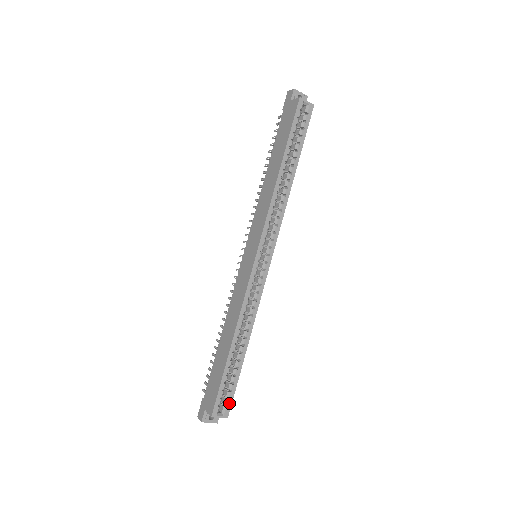
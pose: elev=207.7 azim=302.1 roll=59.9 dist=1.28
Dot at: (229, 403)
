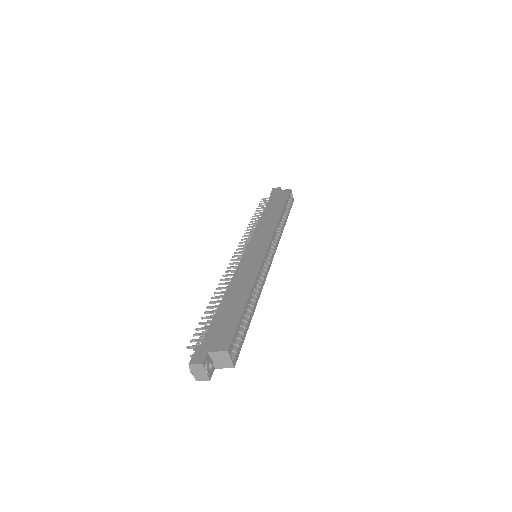
Dot at: (238, 352)
